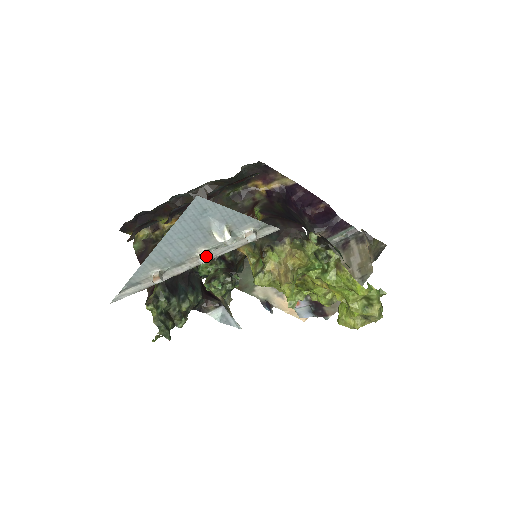
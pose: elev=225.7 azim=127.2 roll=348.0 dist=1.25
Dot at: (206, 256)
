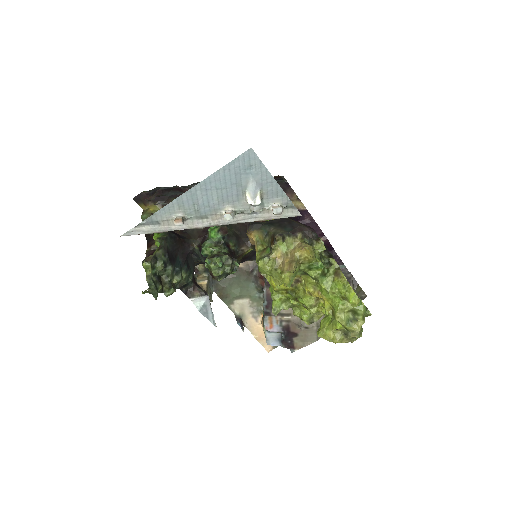
Dot at: (231, 214)
